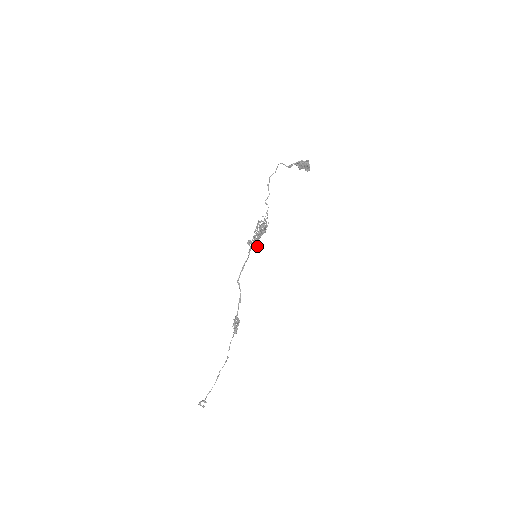
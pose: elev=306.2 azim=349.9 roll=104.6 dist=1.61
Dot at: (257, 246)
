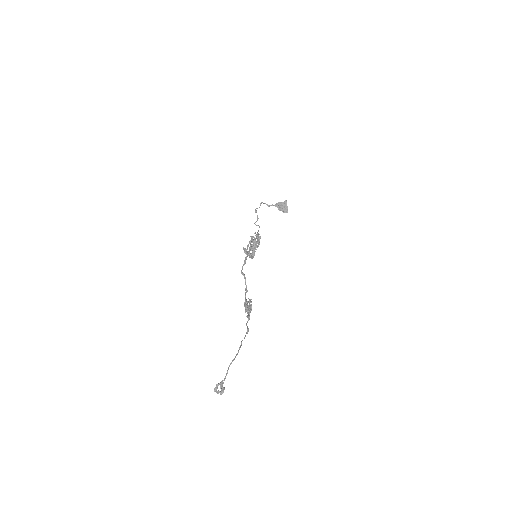
Dot at: (254, 253)
